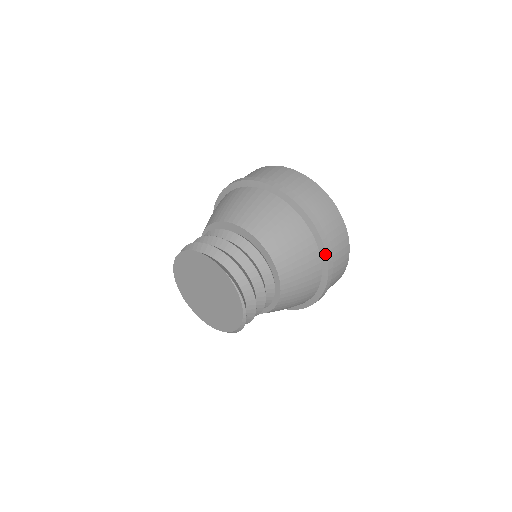
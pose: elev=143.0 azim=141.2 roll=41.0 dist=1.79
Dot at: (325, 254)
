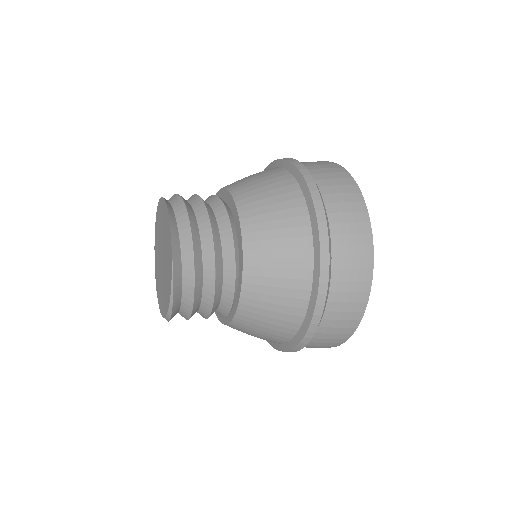
Dot at: (310, 320)
